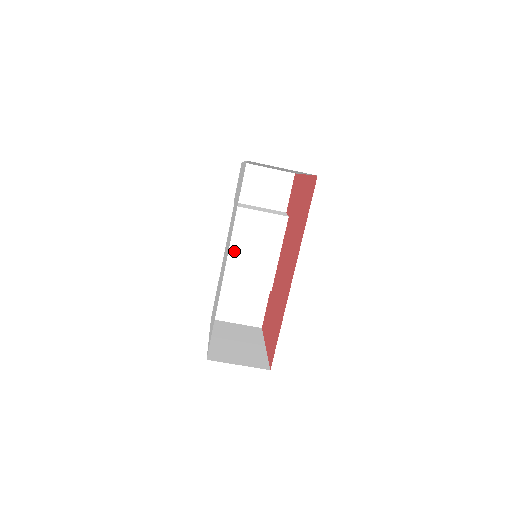
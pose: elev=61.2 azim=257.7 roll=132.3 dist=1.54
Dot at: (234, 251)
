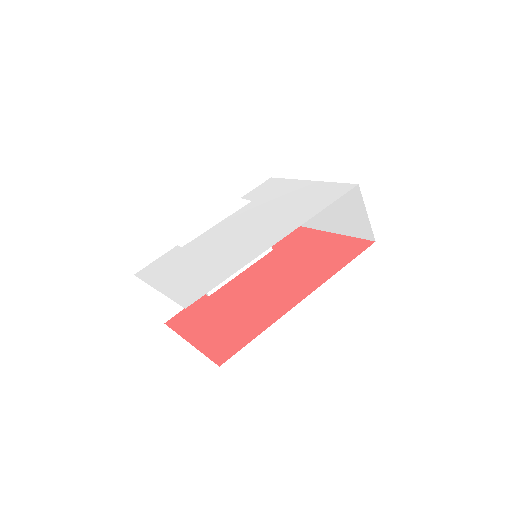
Dot at: occluded
